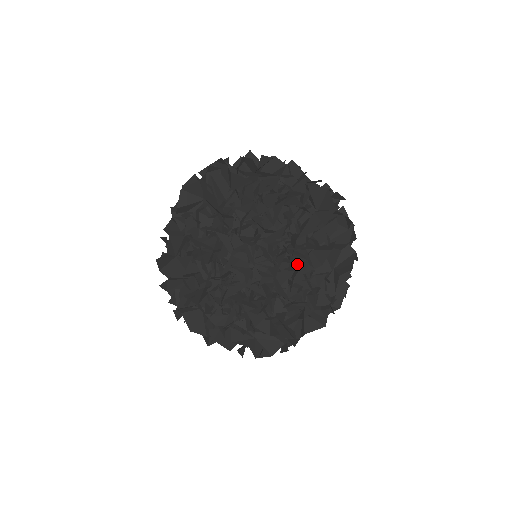
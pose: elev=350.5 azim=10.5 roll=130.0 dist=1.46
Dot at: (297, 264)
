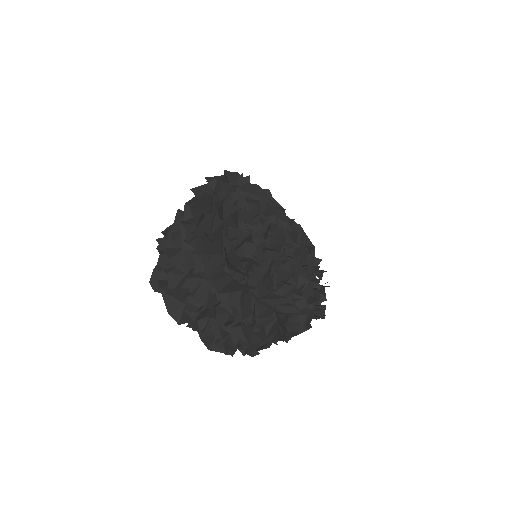
Dot at: occluded
